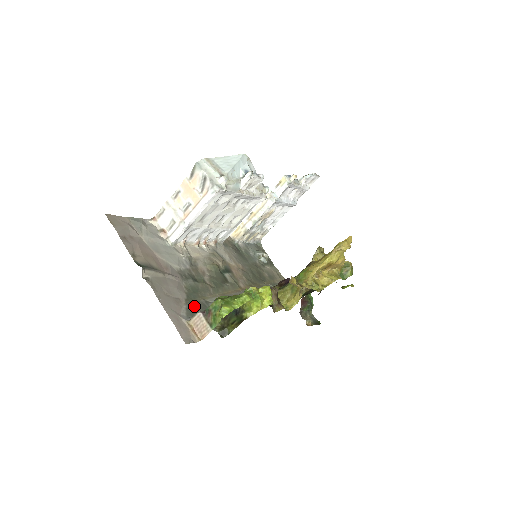
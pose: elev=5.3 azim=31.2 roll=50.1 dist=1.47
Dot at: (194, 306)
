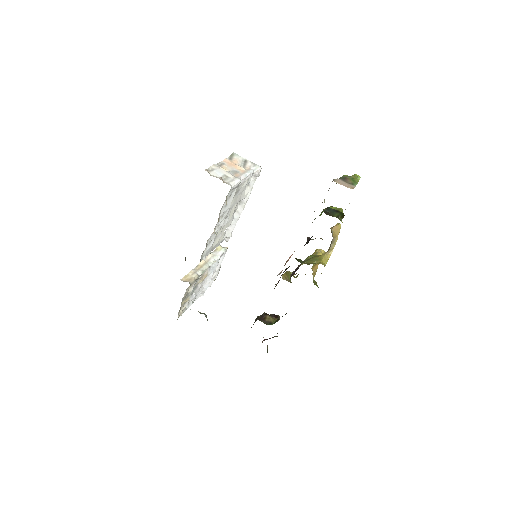
Dot at: occluded
